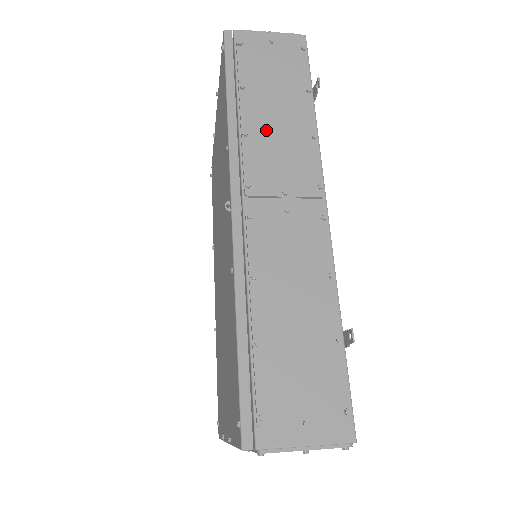
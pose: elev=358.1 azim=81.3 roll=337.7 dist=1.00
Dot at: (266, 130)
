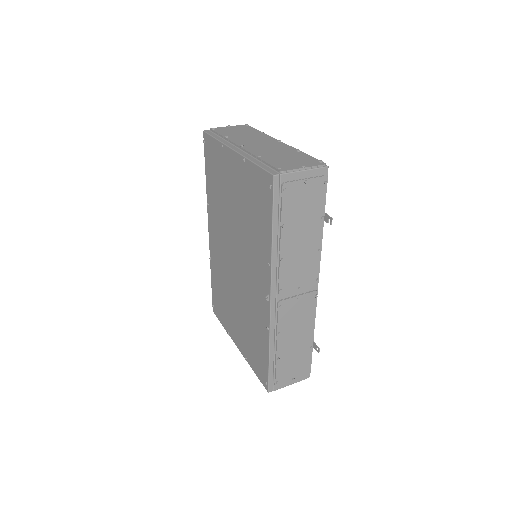
Dot at: (294, 253)
